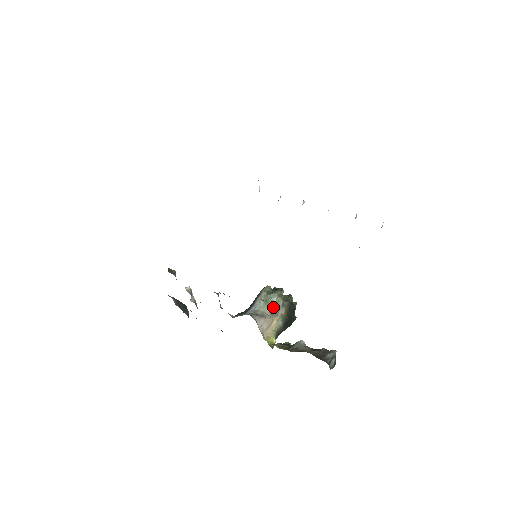
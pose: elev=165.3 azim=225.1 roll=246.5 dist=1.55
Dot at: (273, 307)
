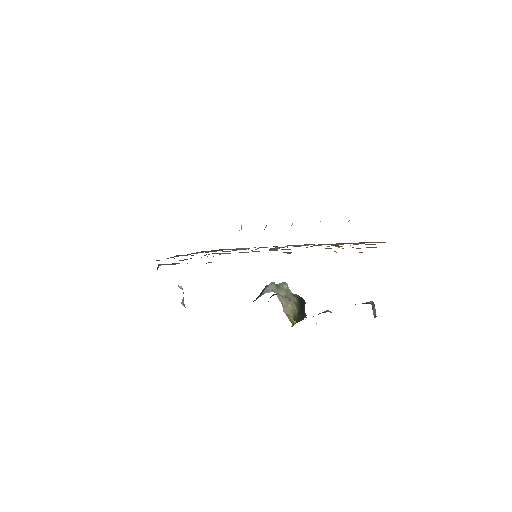
Dot at: (285, 293)
